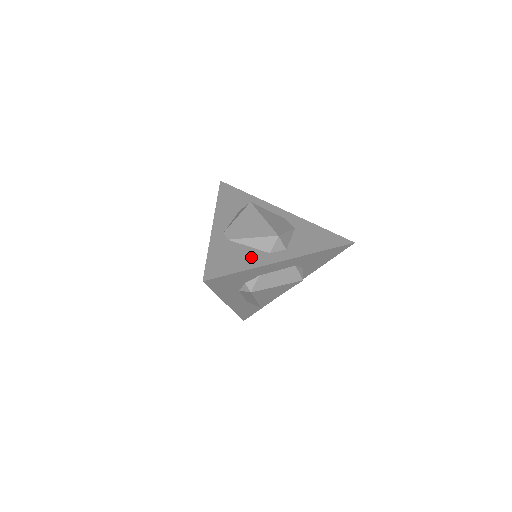
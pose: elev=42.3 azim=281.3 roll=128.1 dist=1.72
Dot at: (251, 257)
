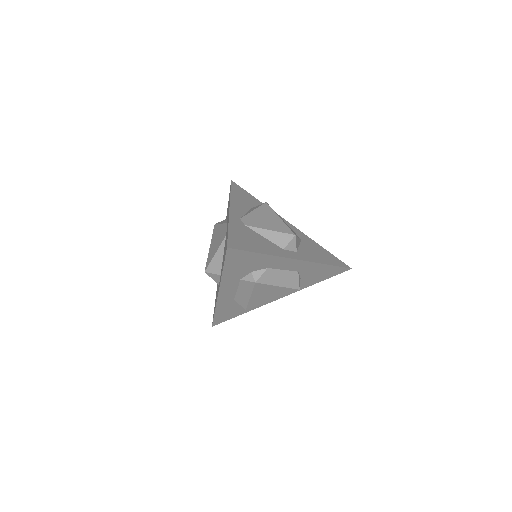
Dot at: (268, 246)
